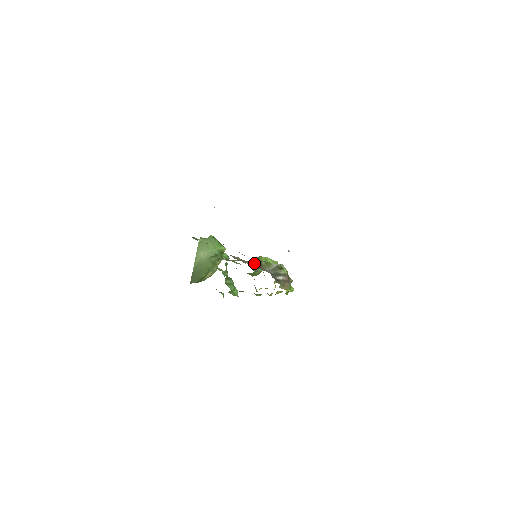
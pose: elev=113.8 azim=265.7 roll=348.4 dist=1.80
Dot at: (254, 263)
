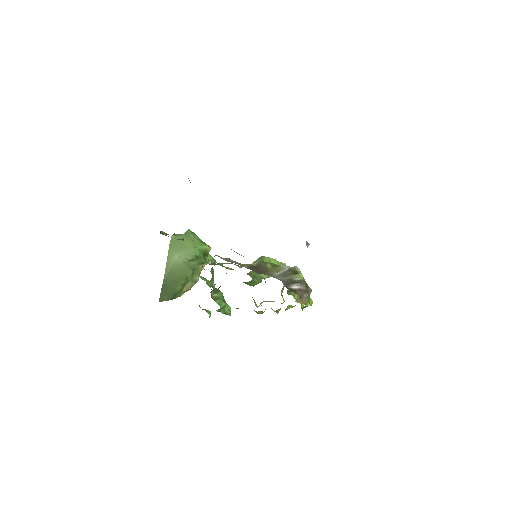
Dot at: (254, 266)
